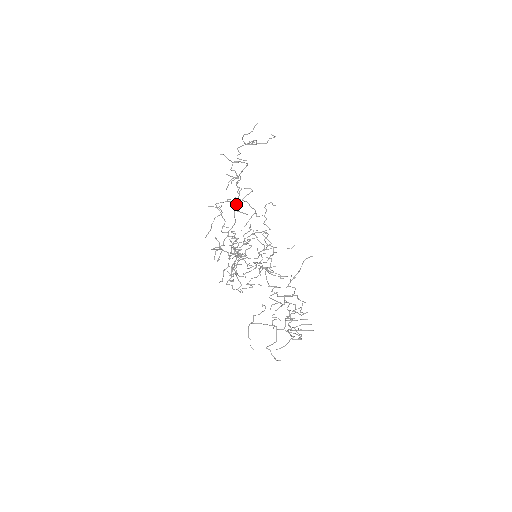
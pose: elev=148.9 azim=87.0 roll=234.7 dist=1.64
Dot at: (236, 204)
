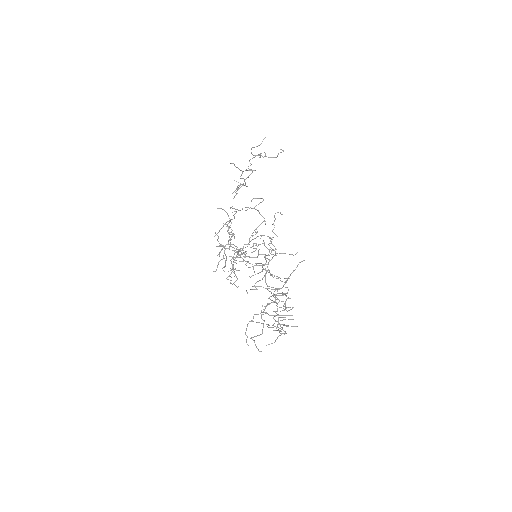
Dot at: occluded
